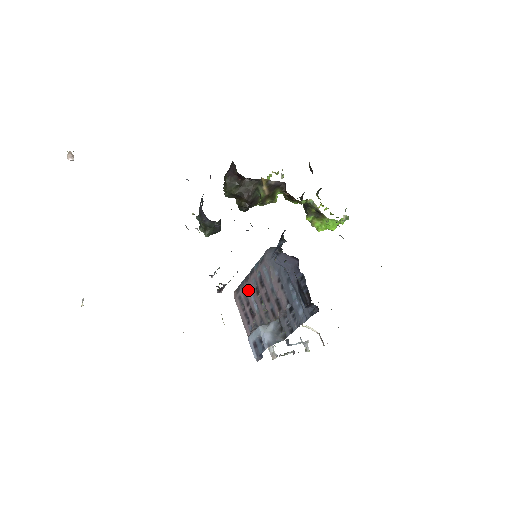
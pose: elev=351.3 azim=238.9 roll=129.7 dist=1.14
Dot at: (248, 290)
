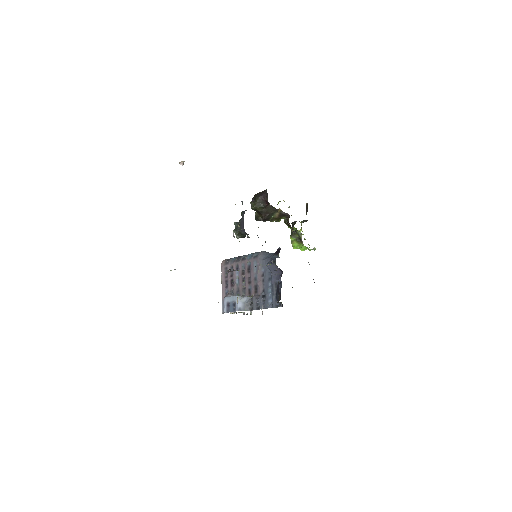
Dot at: (236, 268)
